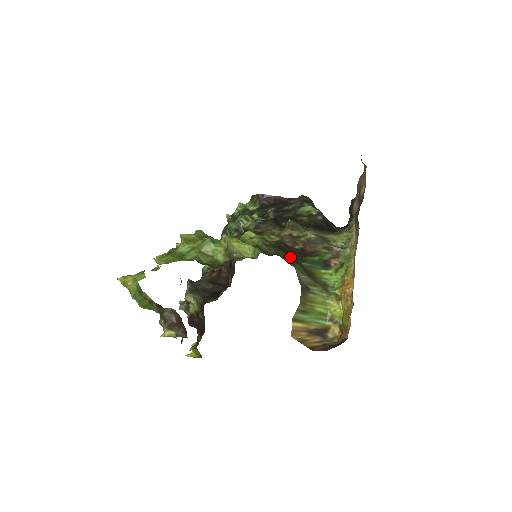
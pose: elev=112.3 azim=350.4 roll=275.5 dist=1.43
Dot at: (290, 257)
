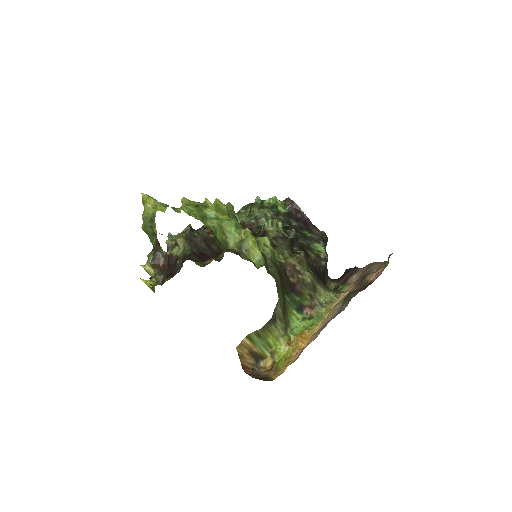
Dot at: (281, 285)
